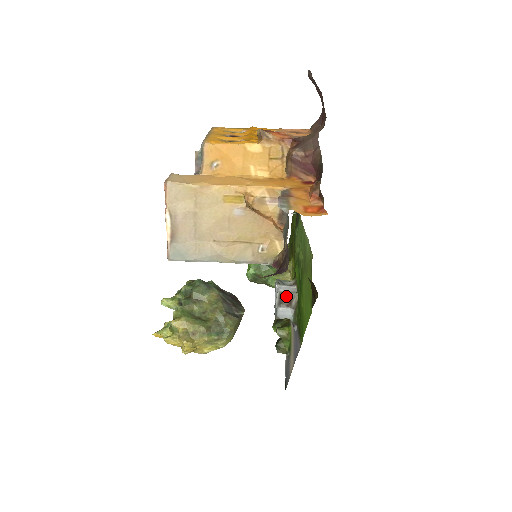
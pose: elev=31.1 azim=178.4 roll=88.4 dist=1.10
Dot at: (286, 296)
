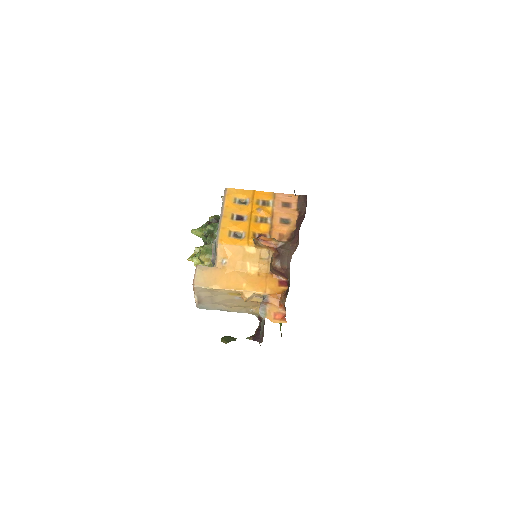
Dot at: occluded
